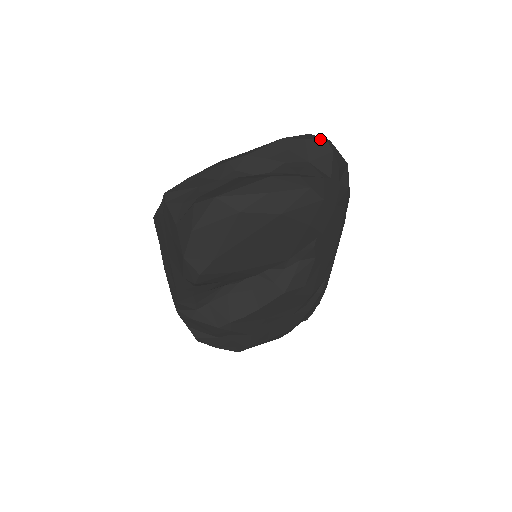
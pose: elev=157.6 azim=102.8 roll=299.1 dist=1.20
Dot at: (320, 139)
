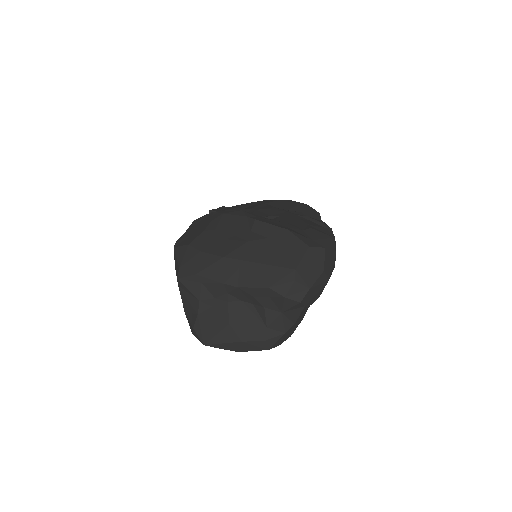
Dot at: (296, 302)
